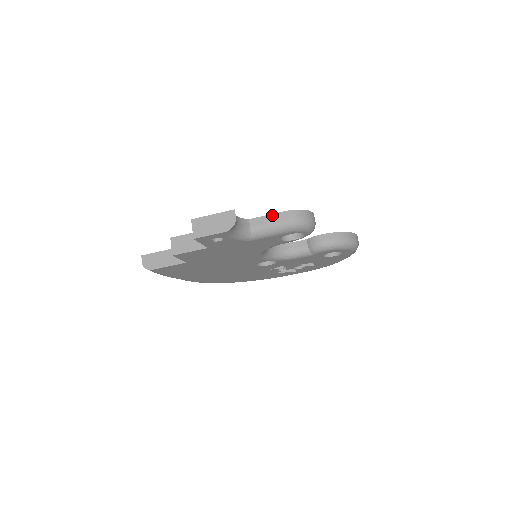
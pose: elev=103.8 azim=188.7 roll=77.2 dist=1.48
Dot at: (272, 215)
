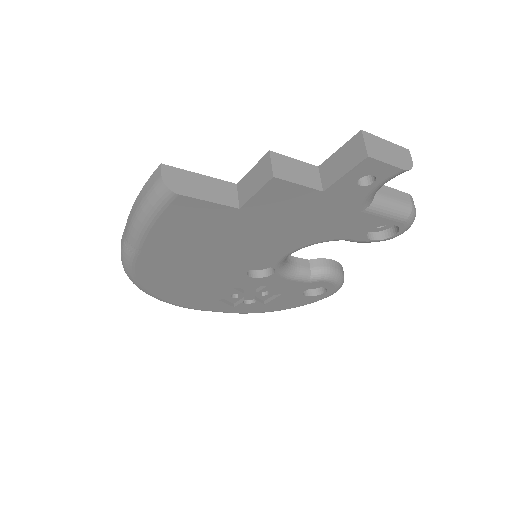
Dot at: (395, 190)
